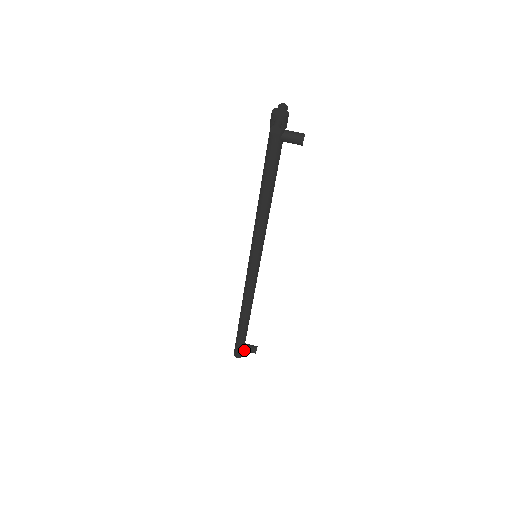
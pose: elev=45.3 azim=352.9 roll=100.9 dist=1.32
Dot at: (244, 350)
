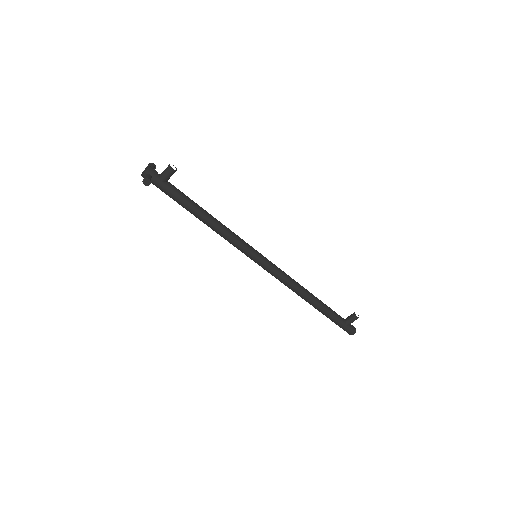
Dot at: (348, 324)
